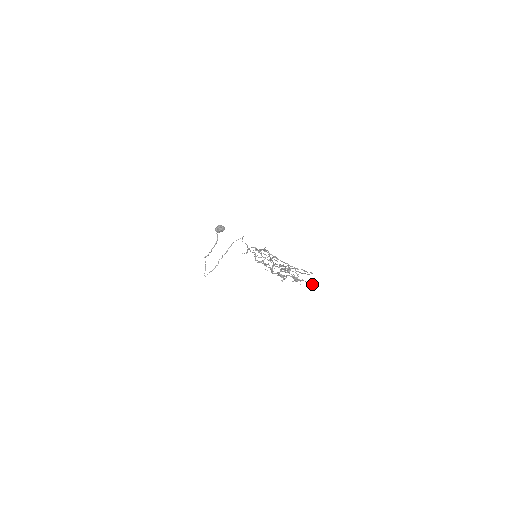
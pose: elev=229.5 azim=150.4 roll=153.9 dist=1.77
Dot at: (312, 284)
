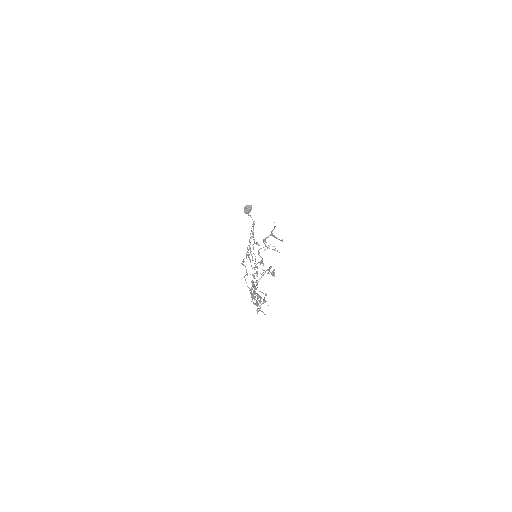
Dot at: (265, 314)
